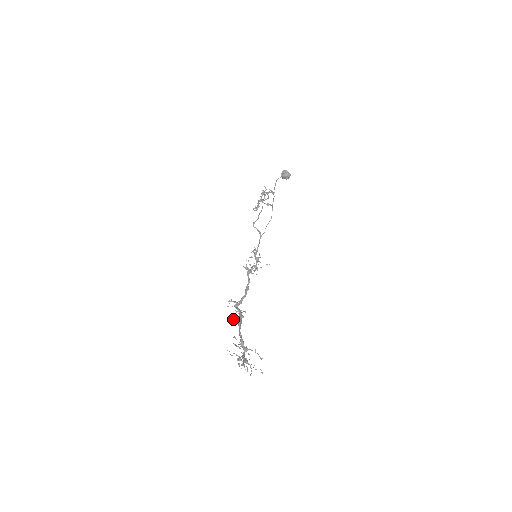
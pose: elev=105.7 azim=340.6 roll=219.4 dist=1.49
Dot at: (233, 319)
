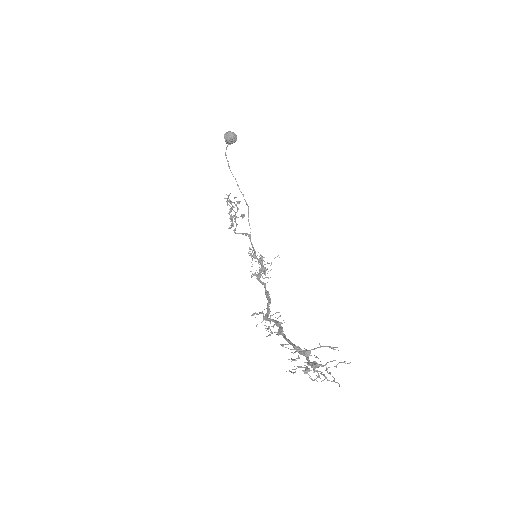
Dot at: occluded
